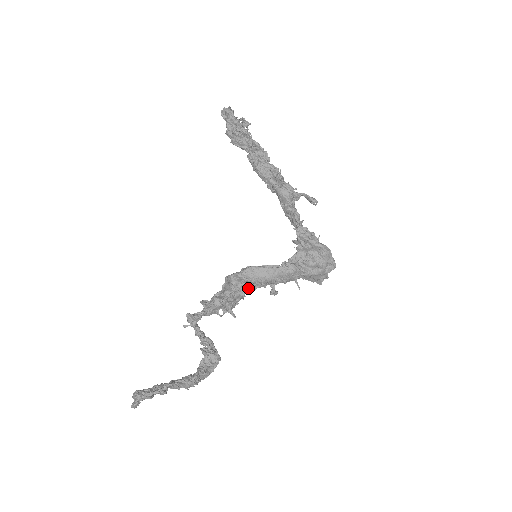
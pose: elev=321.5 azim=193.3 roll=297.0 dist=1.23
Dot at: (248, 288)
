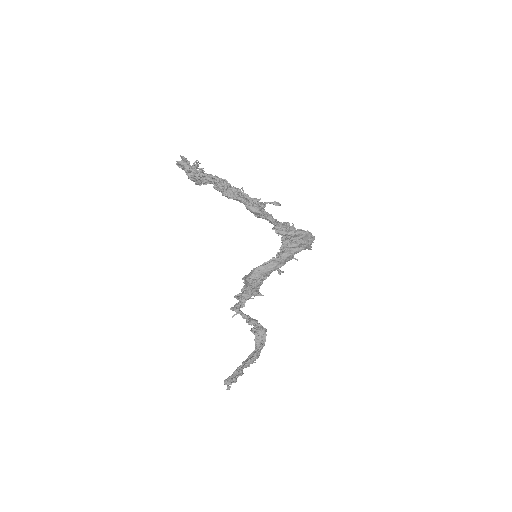
Dot at: (261, 279)
